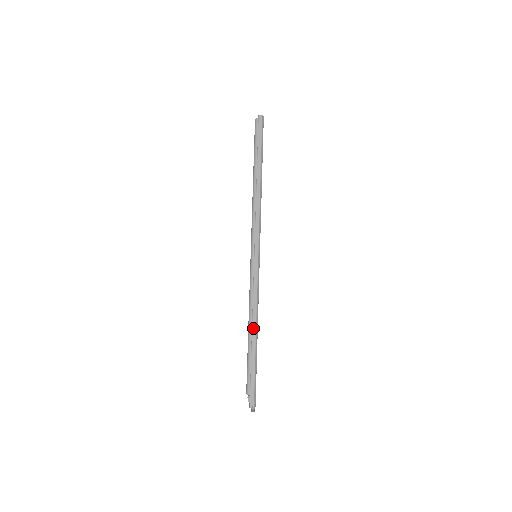
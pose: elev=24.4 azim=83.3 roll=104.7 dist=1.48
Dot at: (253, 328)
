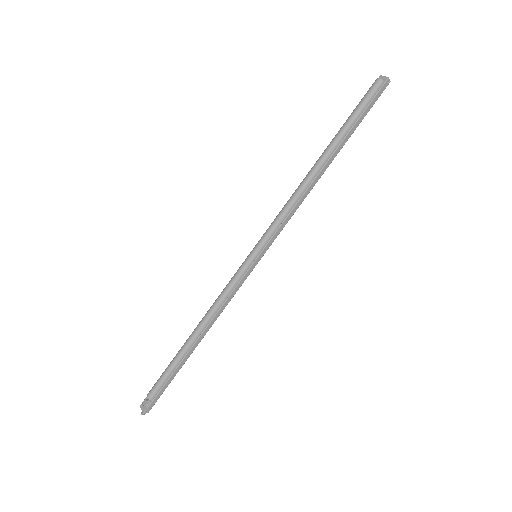
Dot at: (201, 337)
